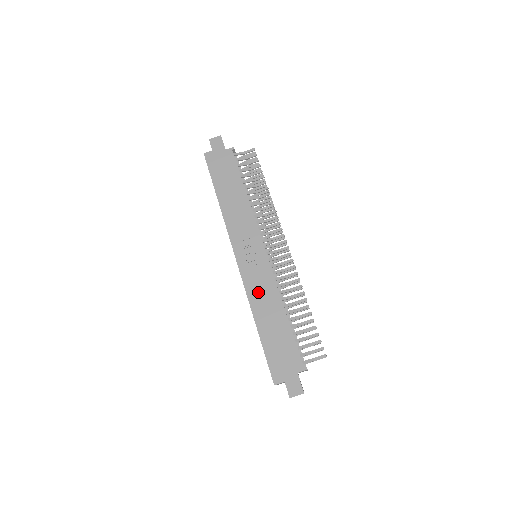
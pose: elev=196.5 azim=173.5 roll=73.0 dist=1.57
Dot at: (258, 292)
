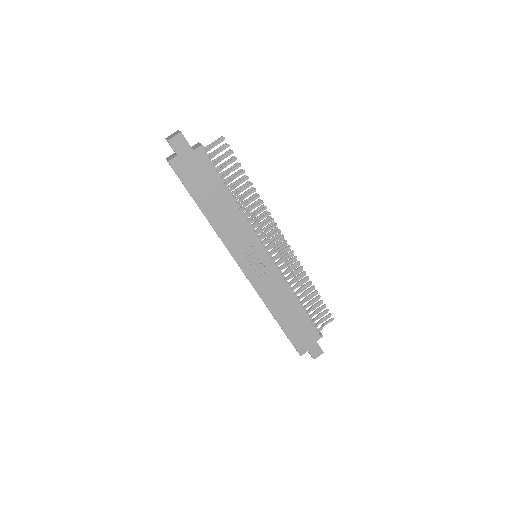
Dot at: (271, 293)
